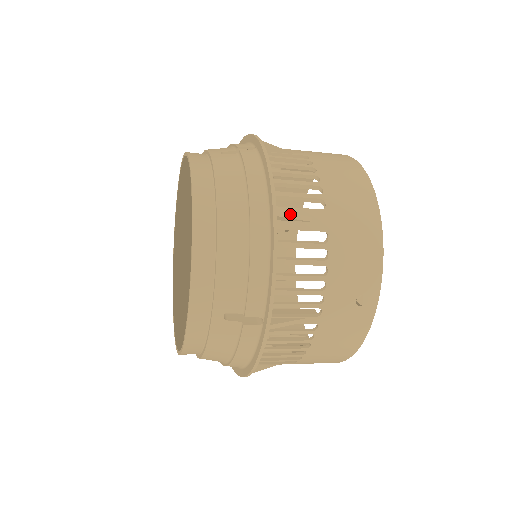
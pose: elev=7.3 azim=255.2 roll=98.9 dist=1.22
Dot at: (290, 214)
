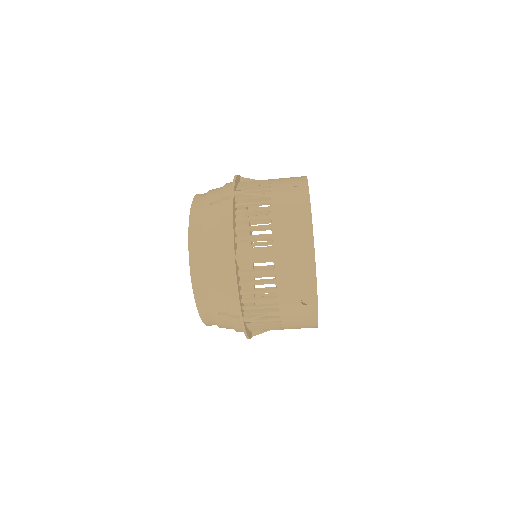
Dot at: (246, 255)
